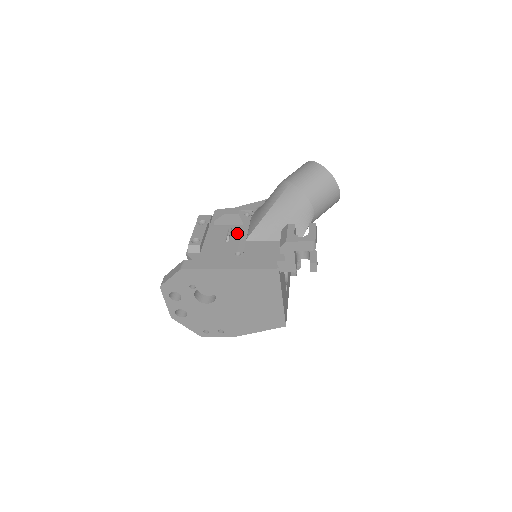
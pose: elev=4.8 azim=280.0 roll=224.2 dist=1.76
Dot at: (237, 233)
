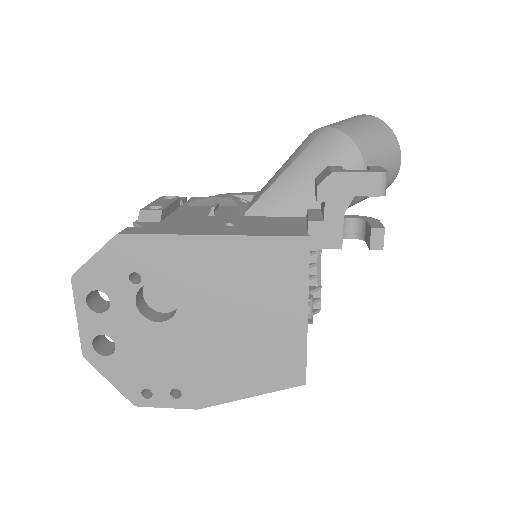
Dot at: (228, 210)
